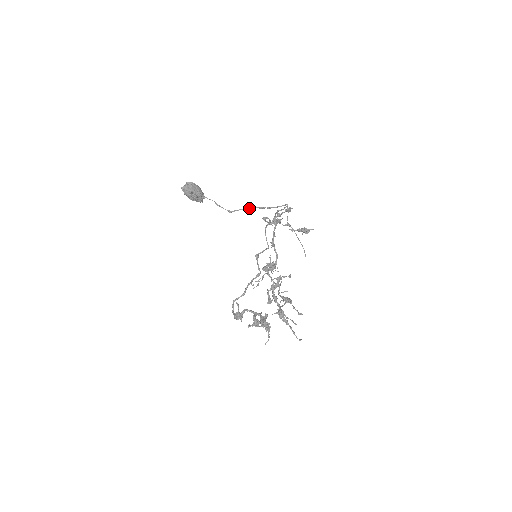
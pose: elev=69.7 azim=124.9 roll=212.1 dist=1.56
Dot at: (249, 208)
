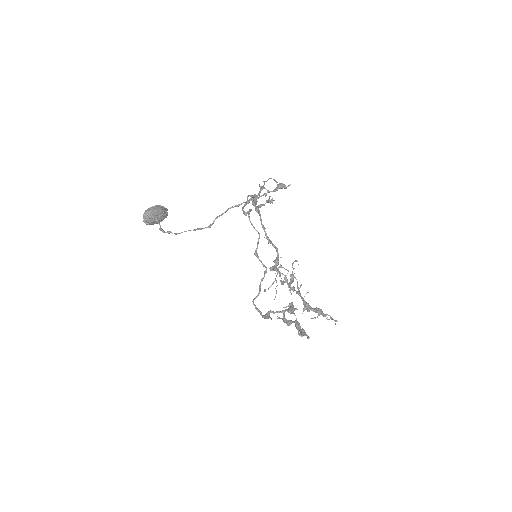
Dot at: (226, 211)
